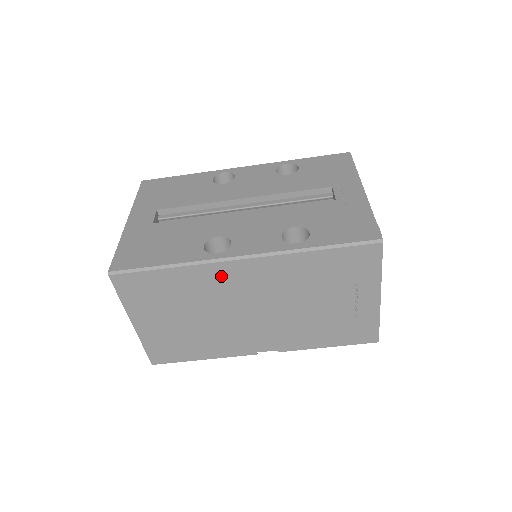
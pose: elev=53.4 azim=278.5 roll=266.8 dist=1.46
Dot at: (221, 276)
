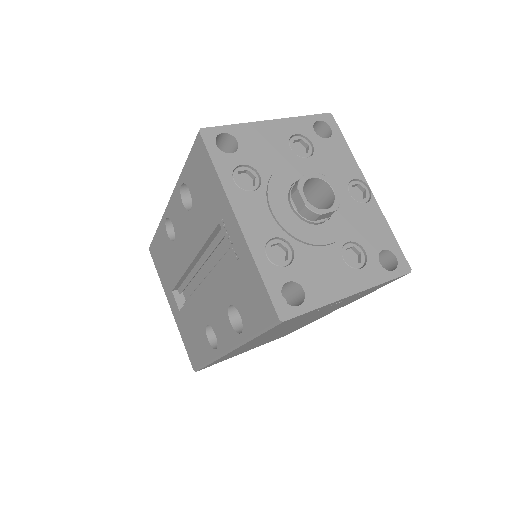
Dot at: (236, 351)
